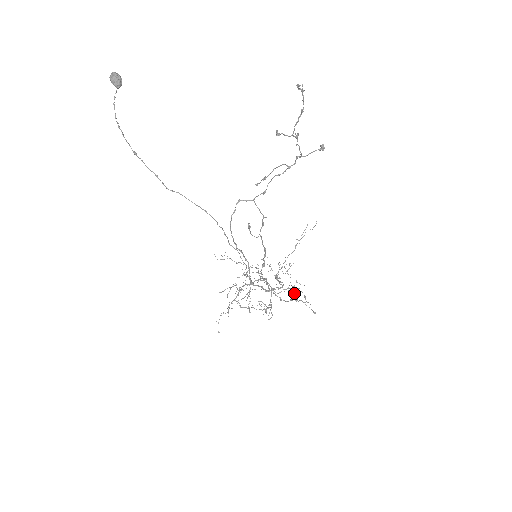
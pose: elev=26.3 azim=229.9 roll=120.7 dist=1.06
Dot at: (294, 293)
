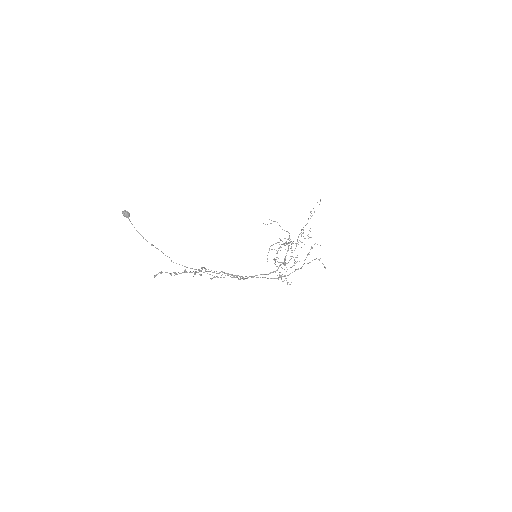
Dot at: (305, 259)
